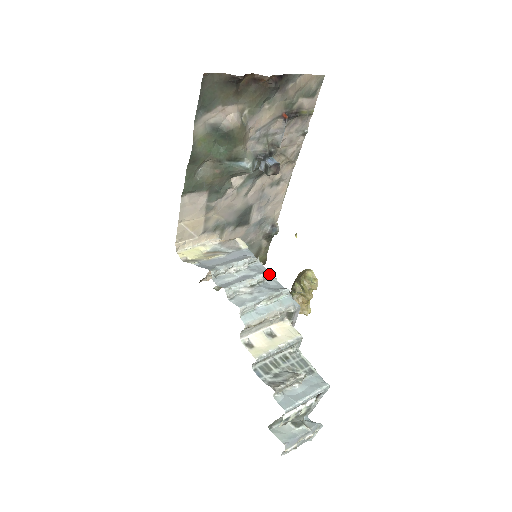
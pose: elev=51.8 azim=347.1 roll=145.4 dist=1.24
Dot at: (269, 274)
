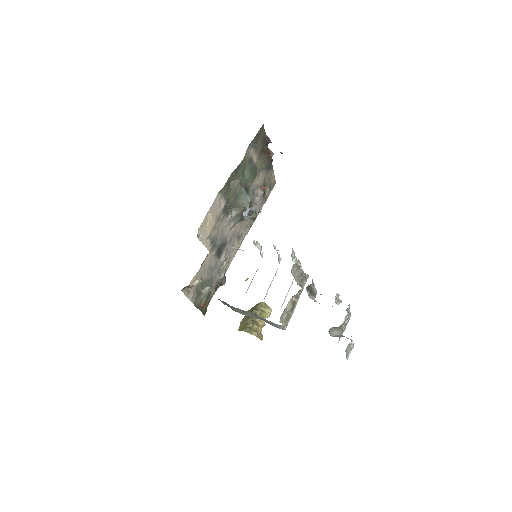
Dot at: occluded
